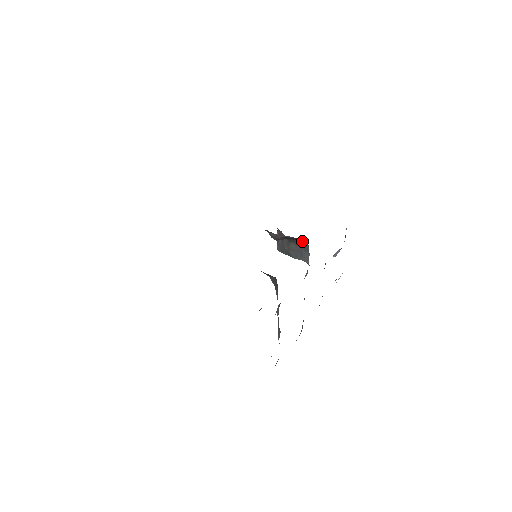
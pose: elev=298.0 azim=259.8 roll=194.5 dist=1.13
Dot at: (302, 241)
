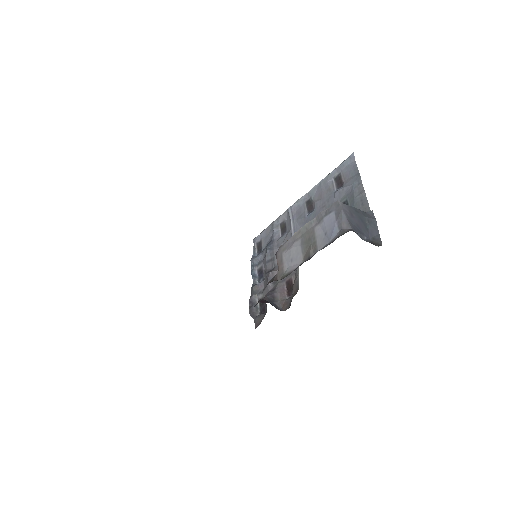
Dot at: occluded
